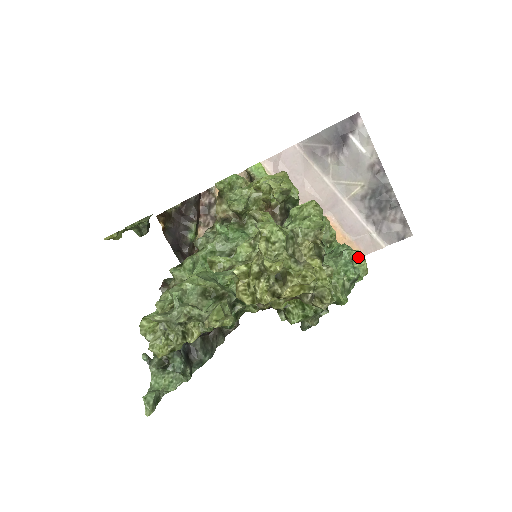
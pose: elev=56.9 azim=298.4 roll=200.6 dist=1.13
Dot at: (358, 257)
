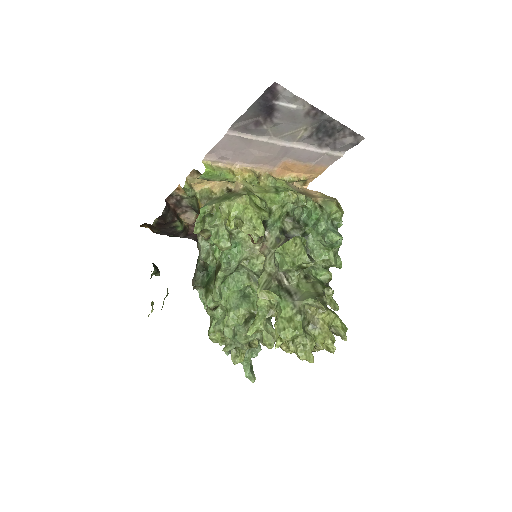
Dot at: (332, 212)
